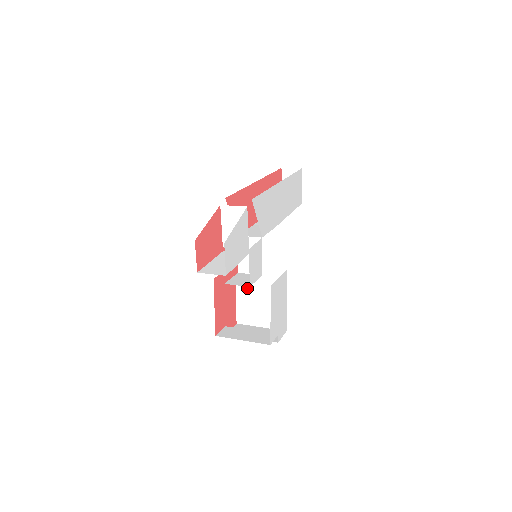
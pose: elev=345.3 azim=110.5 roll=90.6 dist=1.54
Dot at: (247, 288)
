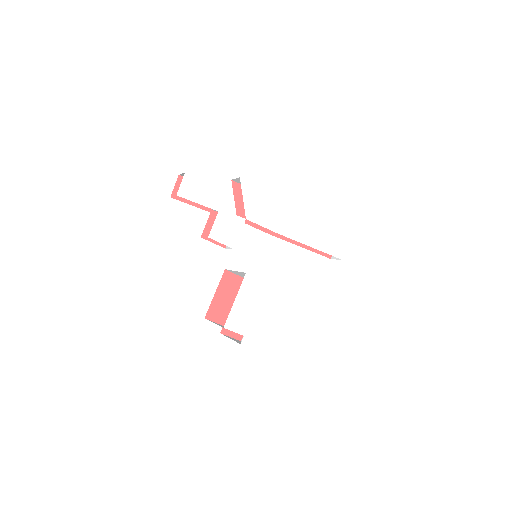
Dot at: occluded
